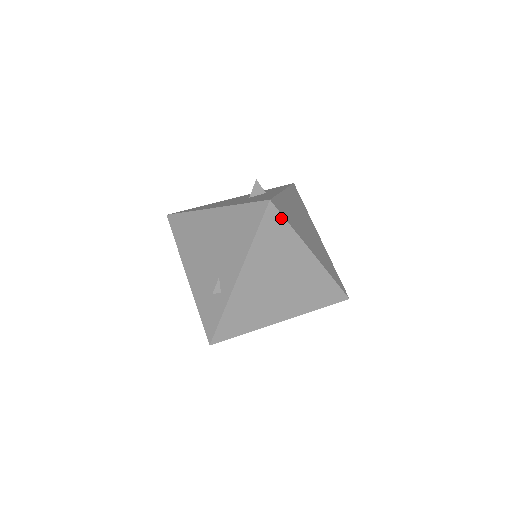
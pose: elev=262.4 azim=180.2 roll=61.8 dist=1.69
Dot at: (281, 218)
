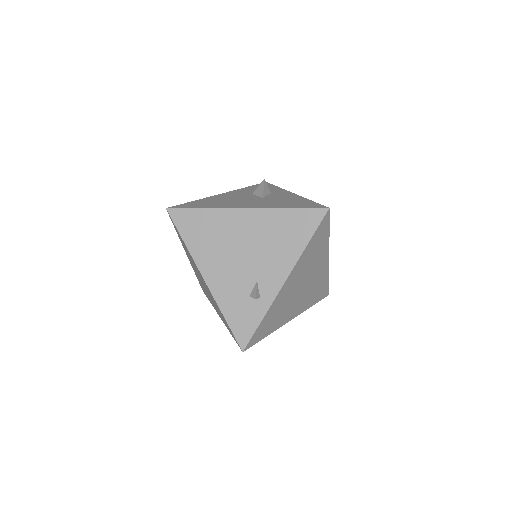
Dot at: (328, 225)
